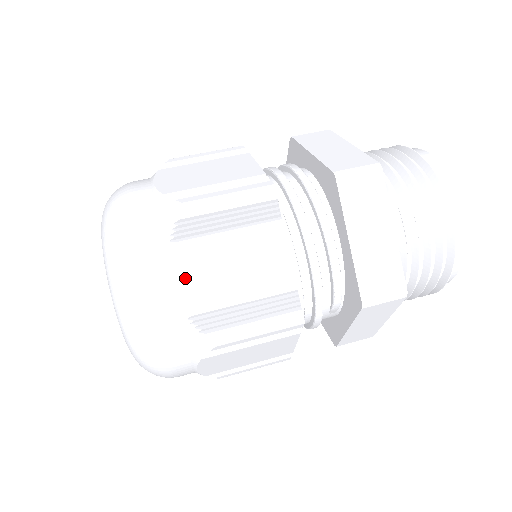
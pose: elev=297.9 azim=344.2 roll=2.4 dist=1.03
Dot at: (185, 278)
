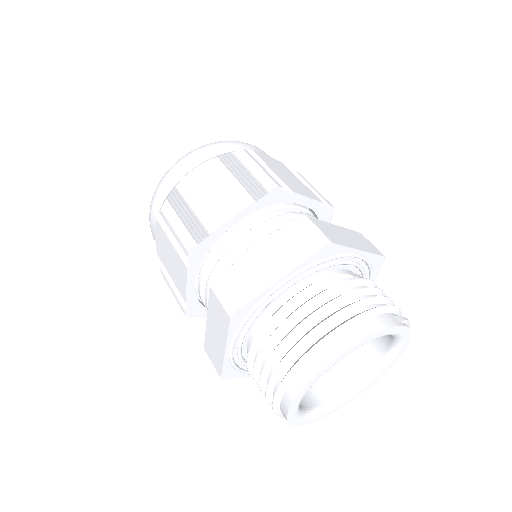
Dot at: (157, 238)
